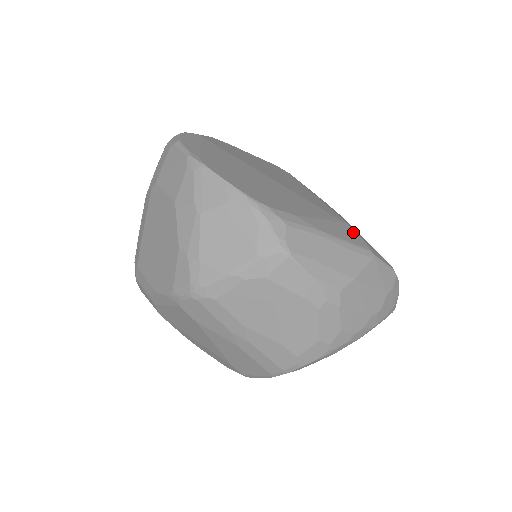
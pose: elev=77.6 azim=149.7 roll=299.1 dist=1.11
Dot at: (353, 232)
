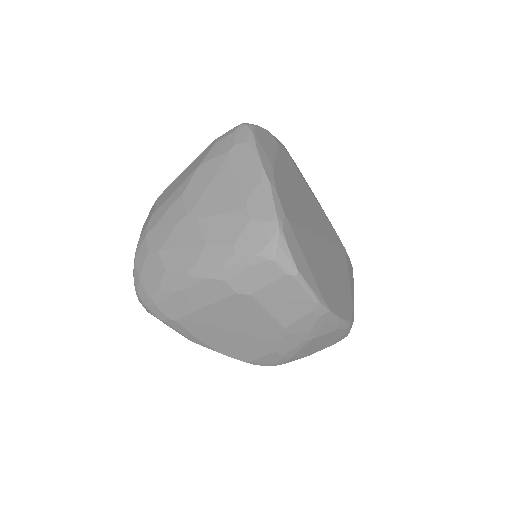
Dot at: (348, 258)
